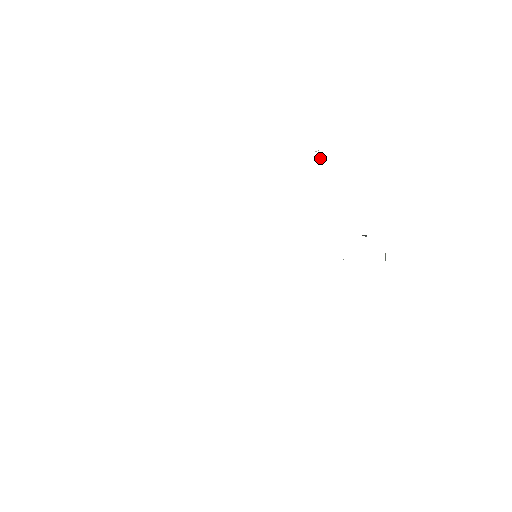
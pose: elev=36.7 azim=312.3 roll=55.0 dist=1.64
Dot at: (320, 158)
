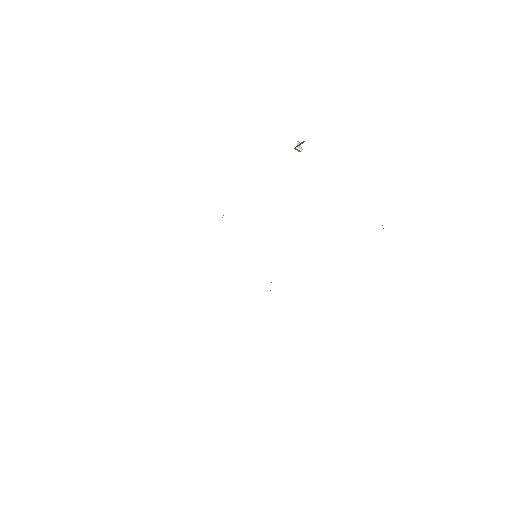
Dot at: (298, 146)
